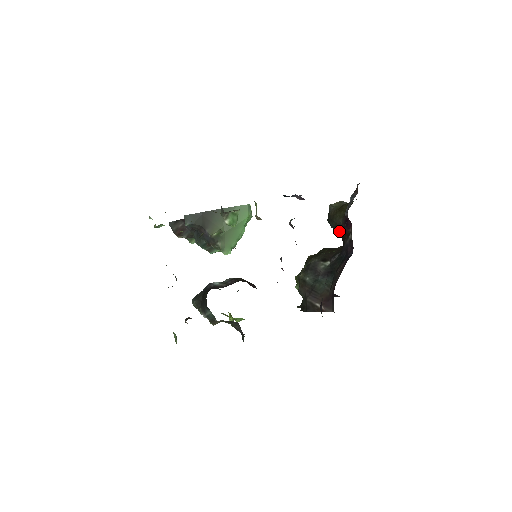
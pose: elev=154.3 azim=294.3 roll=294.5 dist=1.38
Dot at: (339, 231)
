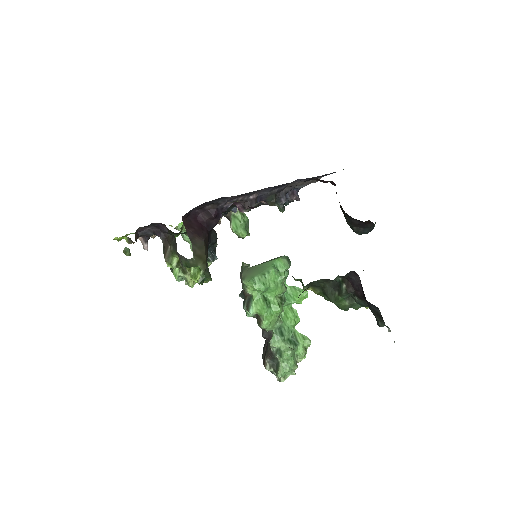
Dot at: (345, 213)
